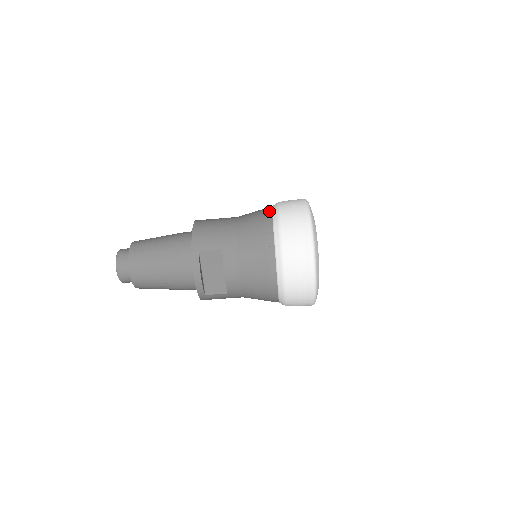
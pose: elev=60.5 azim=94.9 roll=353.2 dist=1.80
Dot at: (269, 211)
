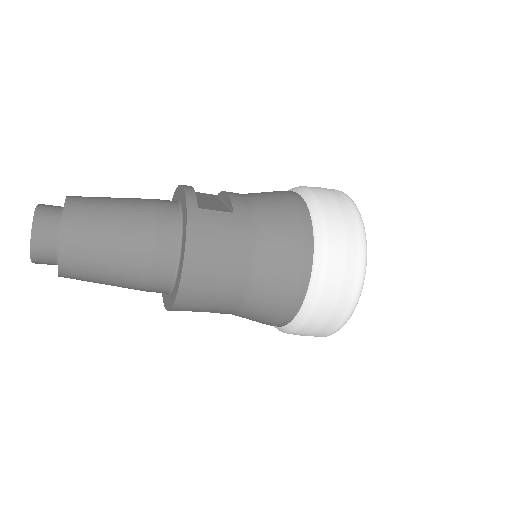
Dot at: (302, 293)
